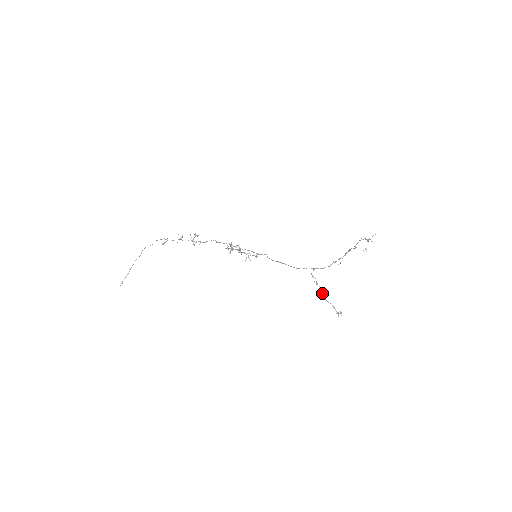
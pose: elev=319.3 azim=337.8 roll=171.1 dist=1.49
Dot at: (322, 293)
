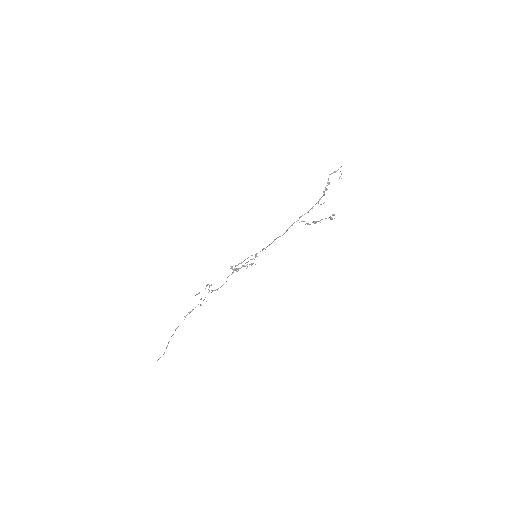
Dot at: occluded
